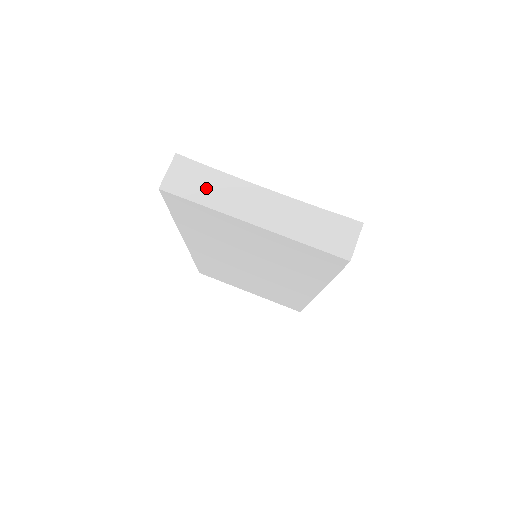
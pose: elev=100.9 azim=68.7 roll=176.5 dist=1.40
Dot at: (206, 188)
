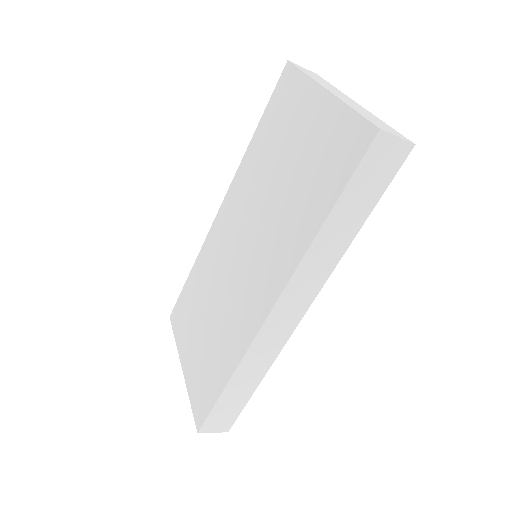
Dot at: (316, 77)
